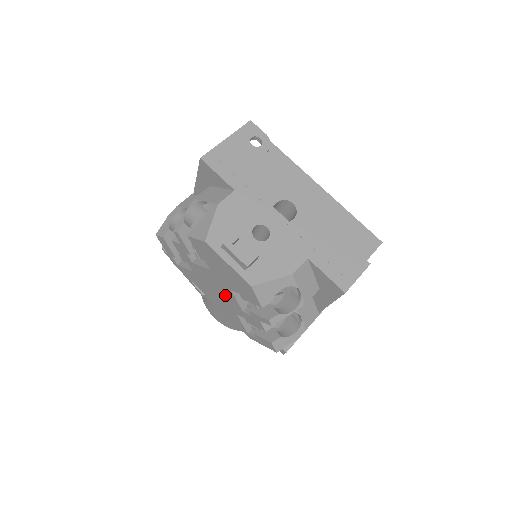
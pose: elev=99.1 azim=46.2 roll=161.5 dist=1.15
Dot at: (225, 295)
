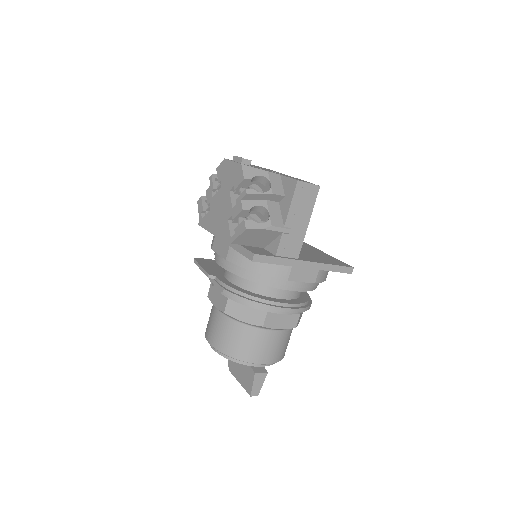
Dot at: (225, 205)
